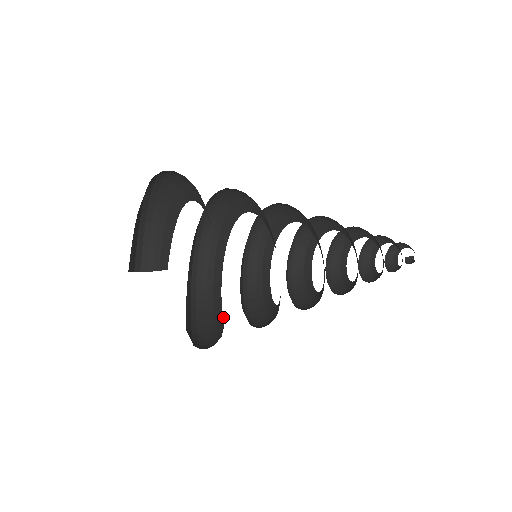
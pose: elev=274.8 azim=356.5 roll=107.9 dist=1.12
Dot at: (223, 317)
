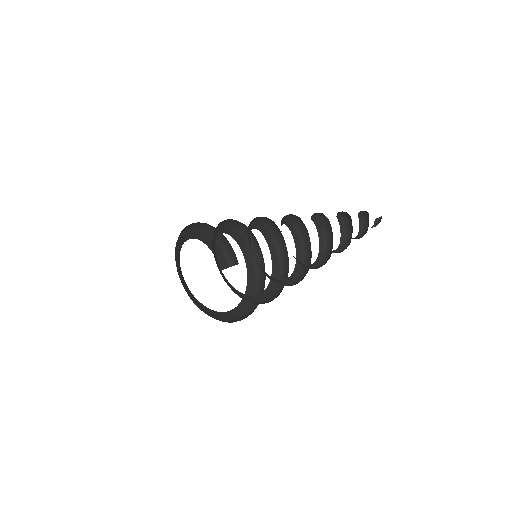
Dot at: occluded
